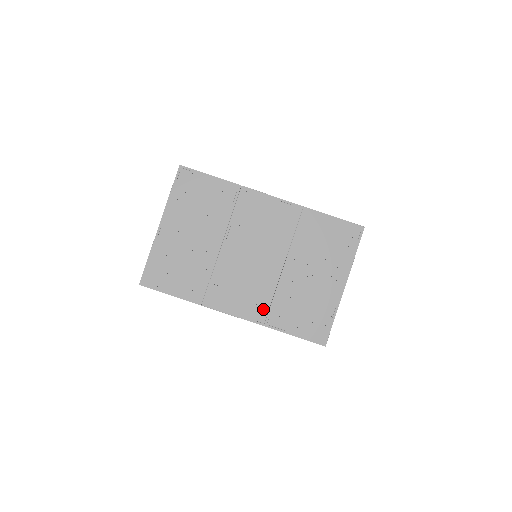
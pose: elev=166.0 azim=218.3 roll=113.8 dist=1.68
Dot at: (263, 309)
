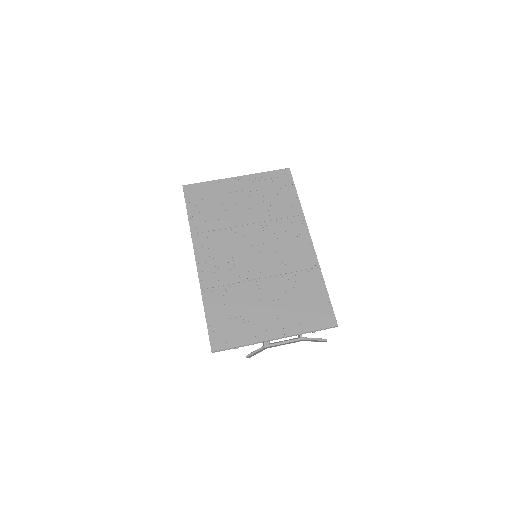
Dot at: (215, 282)
